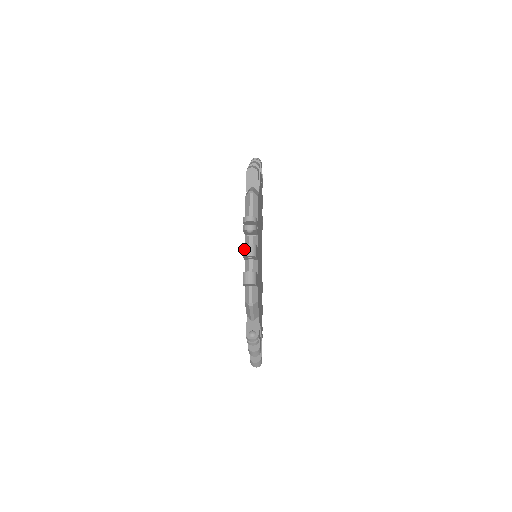
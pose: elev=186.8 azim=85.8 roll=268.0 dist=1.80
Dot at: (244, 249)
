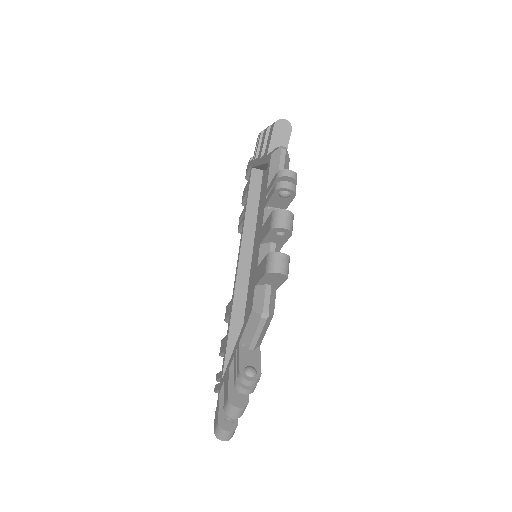
Dot at: (276, 216)
